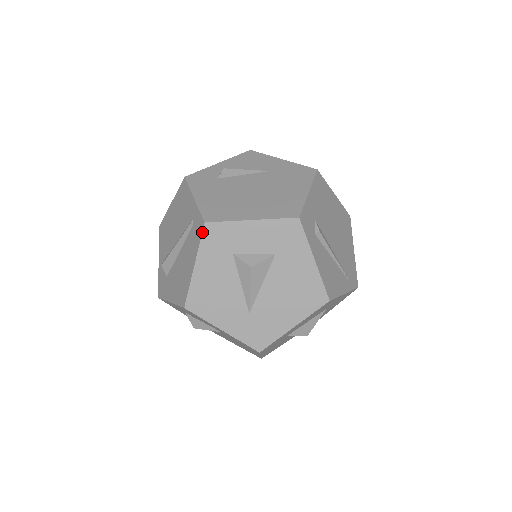
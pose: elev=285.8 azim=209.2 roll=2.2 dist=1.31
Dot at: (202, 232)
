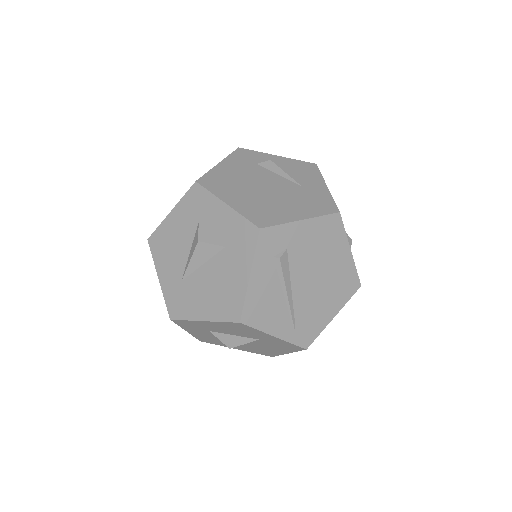
Dot at: (190, 188)
